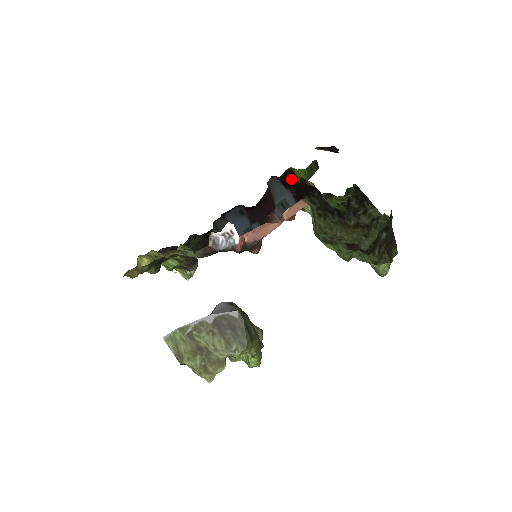
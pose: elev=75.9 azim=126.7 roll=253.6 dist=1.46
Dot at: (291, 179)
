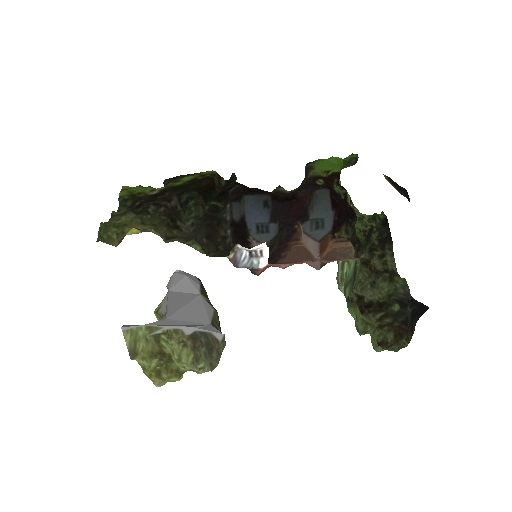
Dot at: (335, 186)
